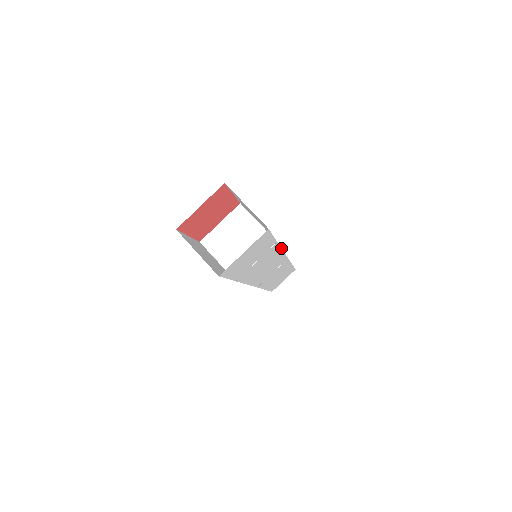
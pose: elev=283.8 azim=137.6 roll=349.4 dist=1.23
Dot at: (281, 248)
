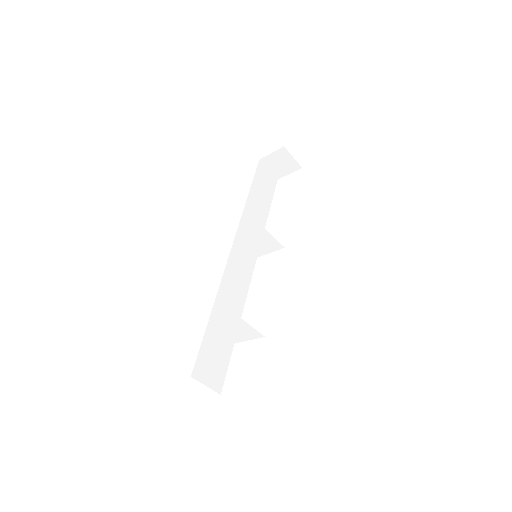
Dot at: occluded
